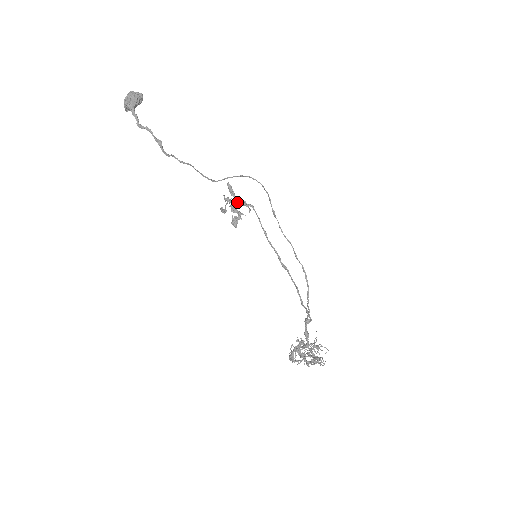
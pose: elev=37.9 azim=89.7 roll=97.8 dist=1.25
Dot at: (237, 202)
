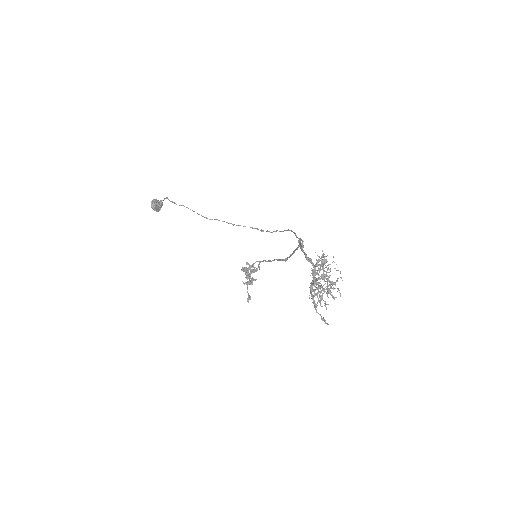
Dot at: occluded
